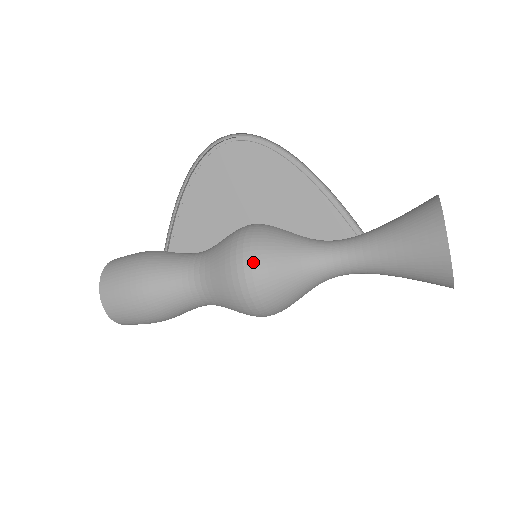
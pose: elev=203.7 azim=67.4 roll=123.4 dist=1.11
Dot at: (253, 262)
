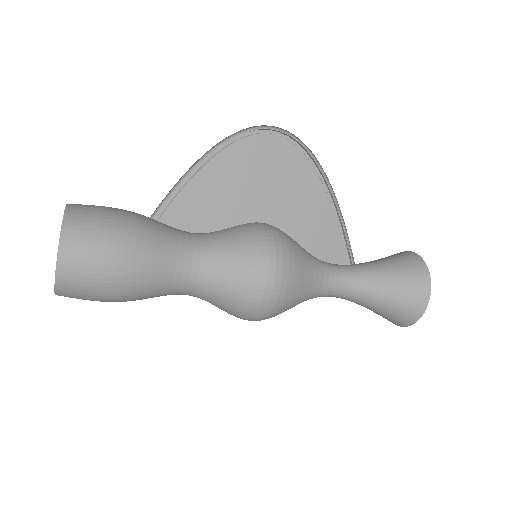
Dot at: (285, 263)
